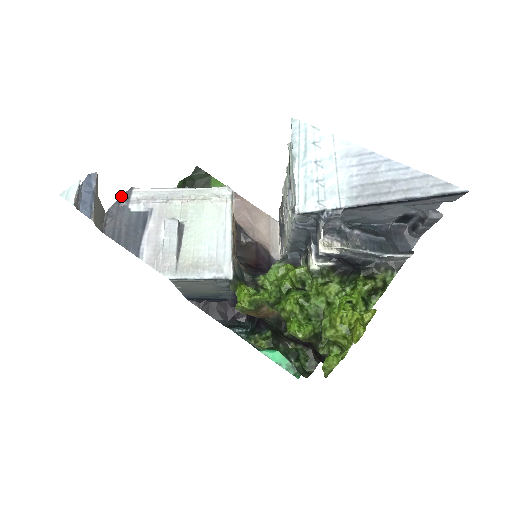
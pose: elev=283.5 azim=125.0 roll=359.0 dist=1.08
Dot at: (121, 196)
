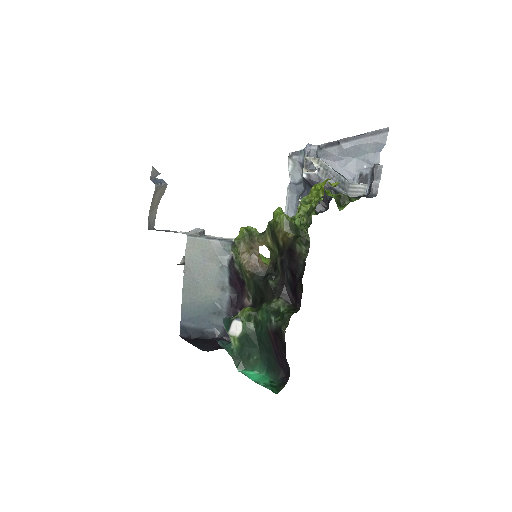
Dot at: occluded
